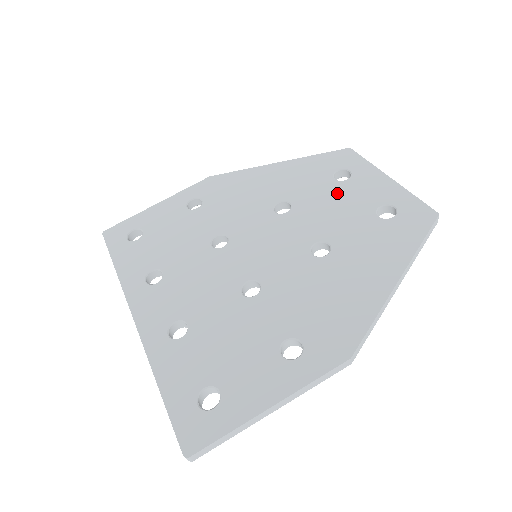
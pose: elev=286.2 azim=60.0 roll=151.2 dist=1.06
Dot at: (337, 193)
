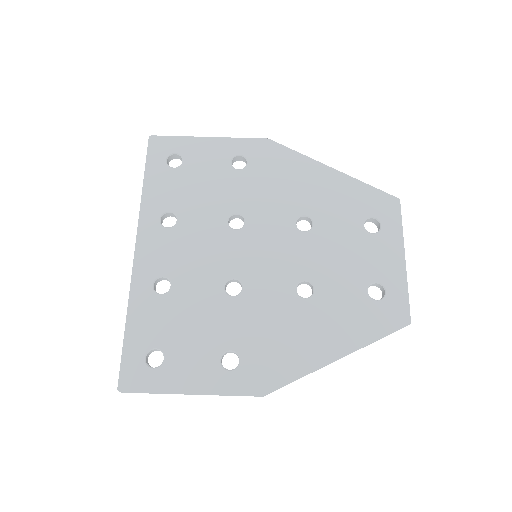
Dot at: (355, 243)
